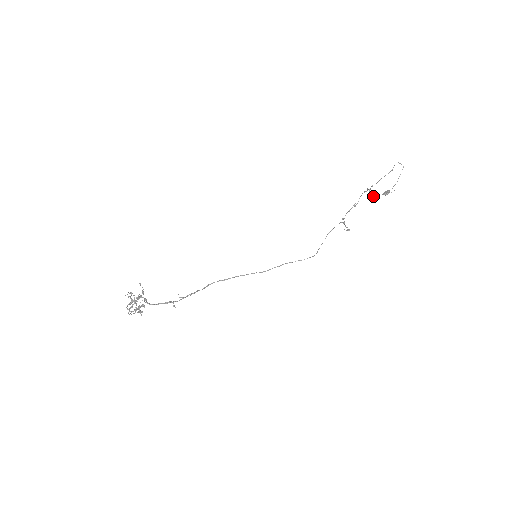
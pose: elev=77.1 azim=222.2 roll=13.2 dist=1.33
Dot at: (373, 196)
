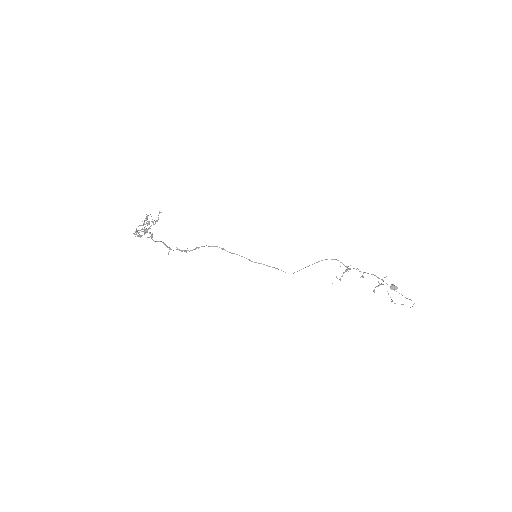
Dot at: occluded
